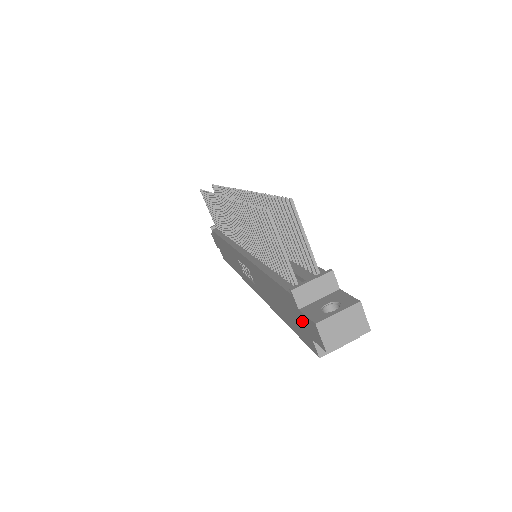
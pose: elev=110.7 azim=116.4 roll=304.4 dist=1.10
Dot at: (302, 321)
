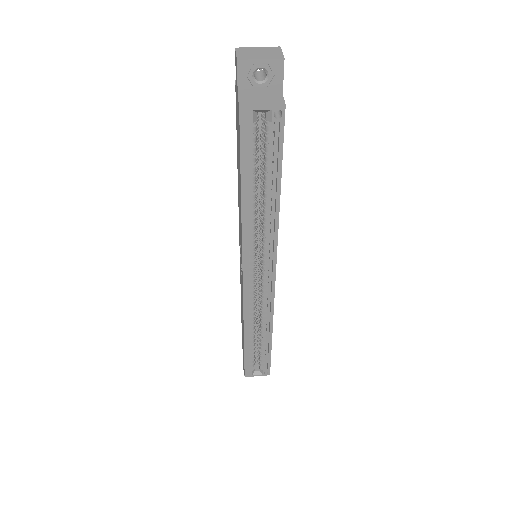
Dot at: (237, 99)
